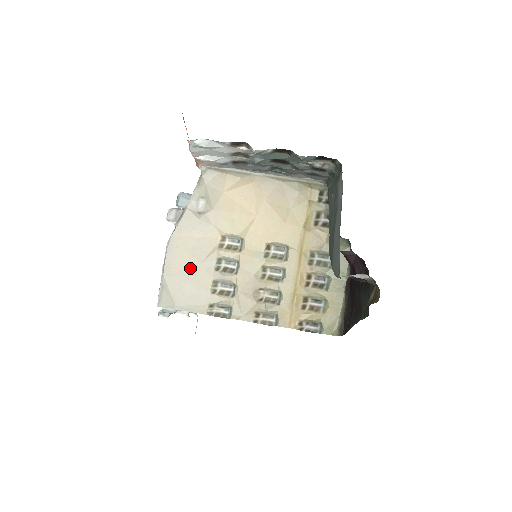
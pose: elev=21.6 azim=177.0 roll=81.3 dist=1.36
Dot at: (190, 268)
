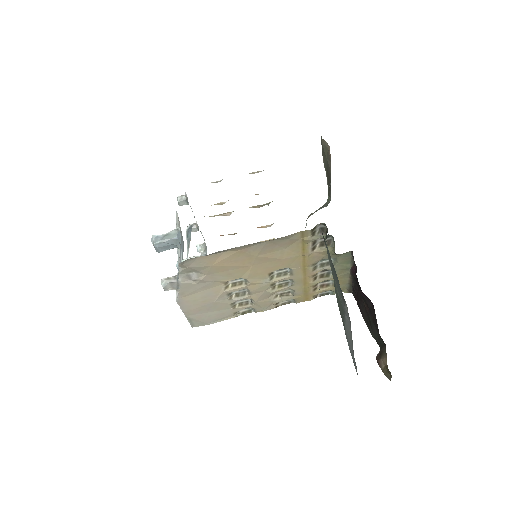
Dot at: (207, 306)
